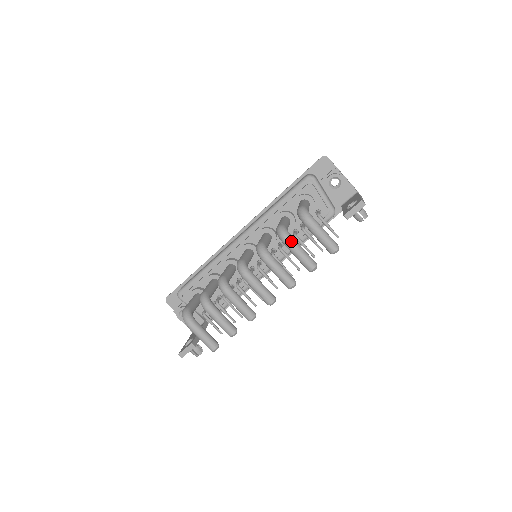
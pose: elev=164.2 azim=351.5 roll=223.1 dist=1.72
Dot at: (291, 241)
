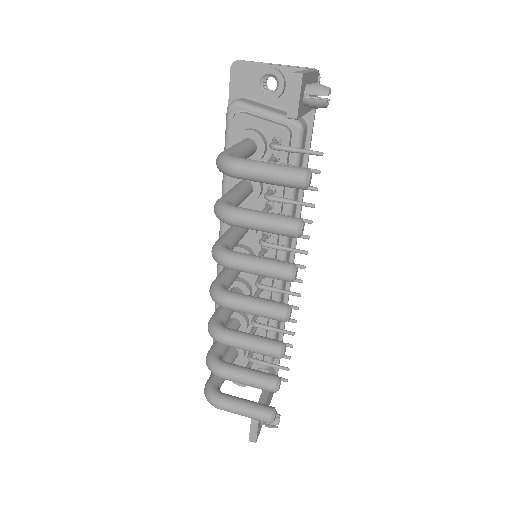
Dot at: (236, 215)
